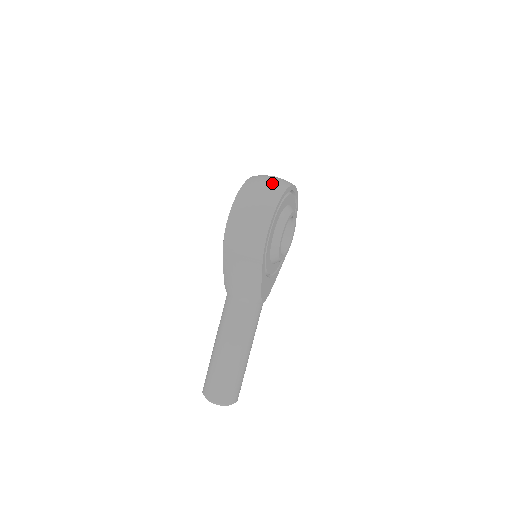
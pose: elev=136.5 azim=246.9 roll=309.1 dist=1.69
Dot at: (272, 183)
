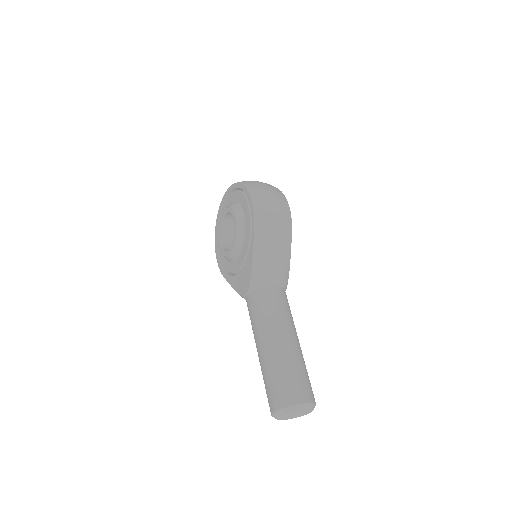
Dot at: occluded
